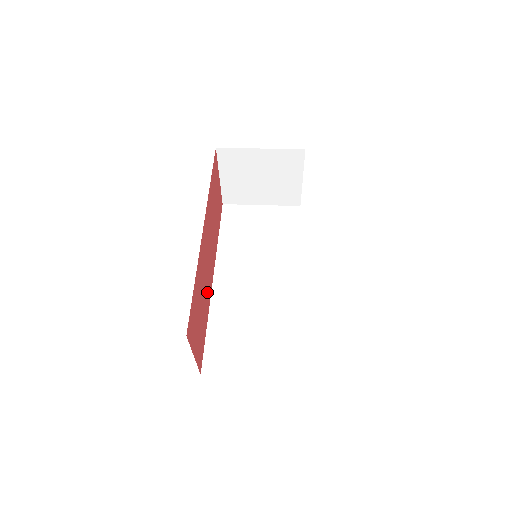
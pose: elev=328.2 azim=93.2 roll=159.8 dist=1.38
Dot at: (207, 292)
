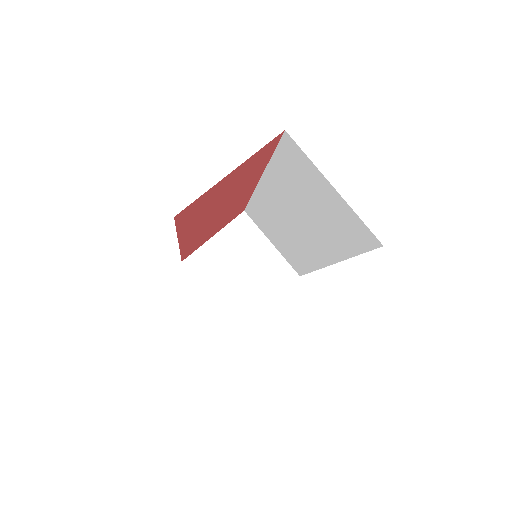
Dot at: (235, 206)
